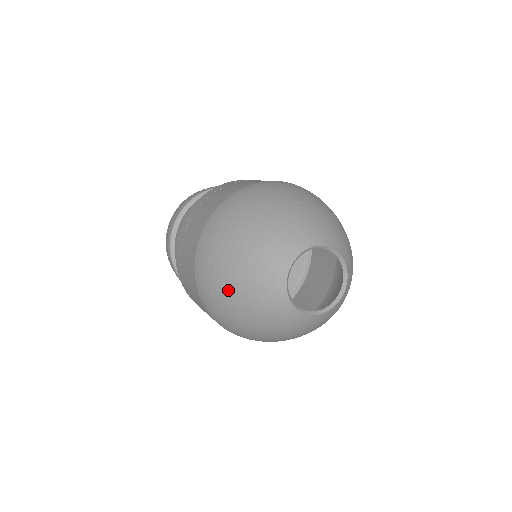
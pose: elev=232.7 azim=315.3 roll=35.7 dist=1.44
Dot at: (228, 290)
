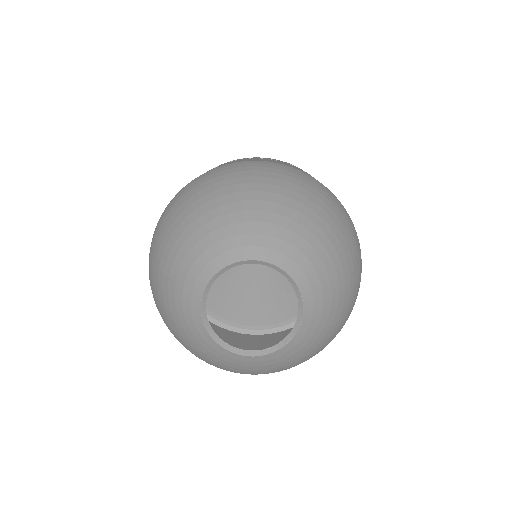
Dot at: (184, 346)
